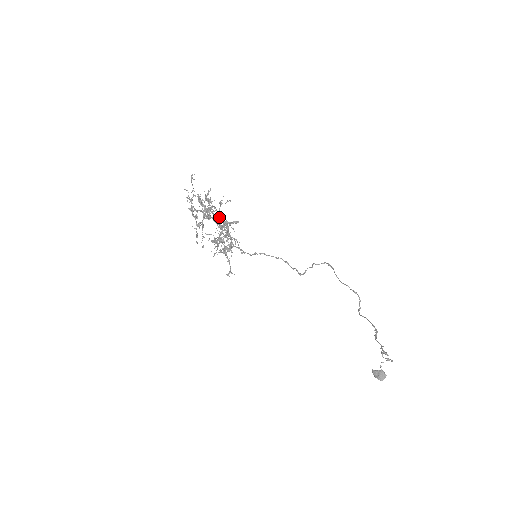
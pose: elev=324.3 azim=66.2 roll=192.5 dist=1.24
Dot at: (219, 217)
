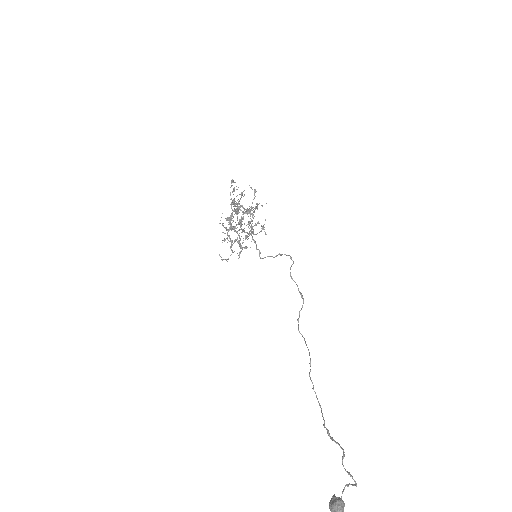
Dot at: (230, 193)
